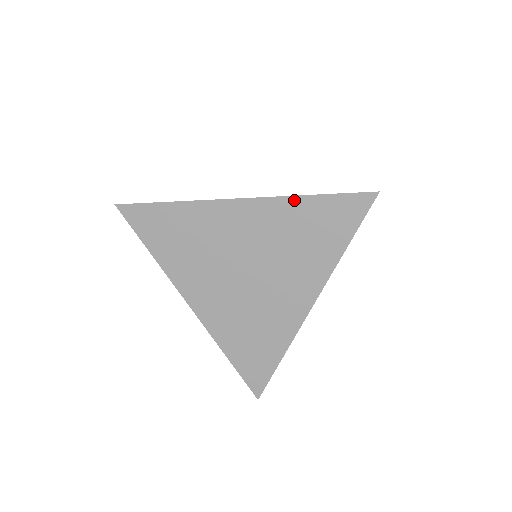
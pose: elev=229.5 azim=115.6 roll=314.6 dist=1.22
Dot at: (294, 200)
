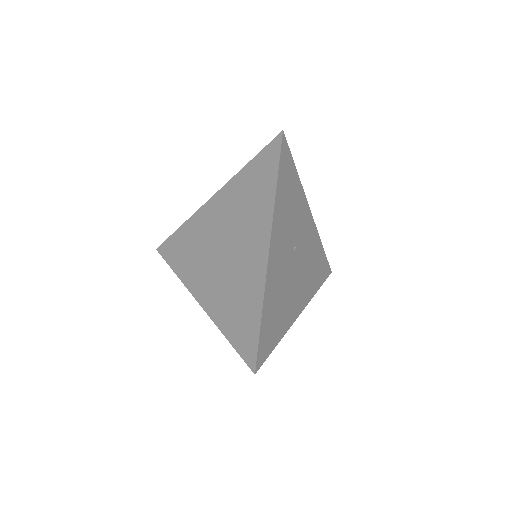
Dot at: (221, 328)
